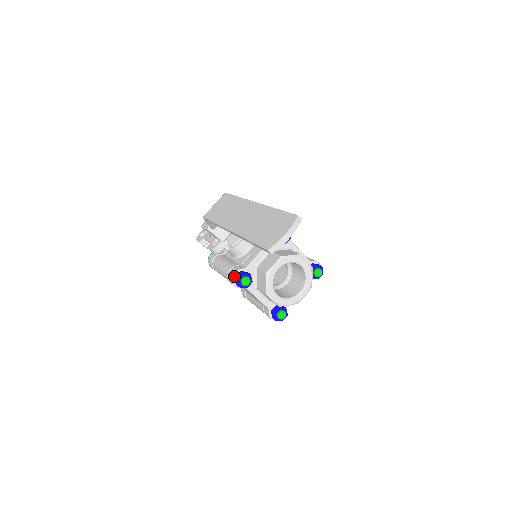
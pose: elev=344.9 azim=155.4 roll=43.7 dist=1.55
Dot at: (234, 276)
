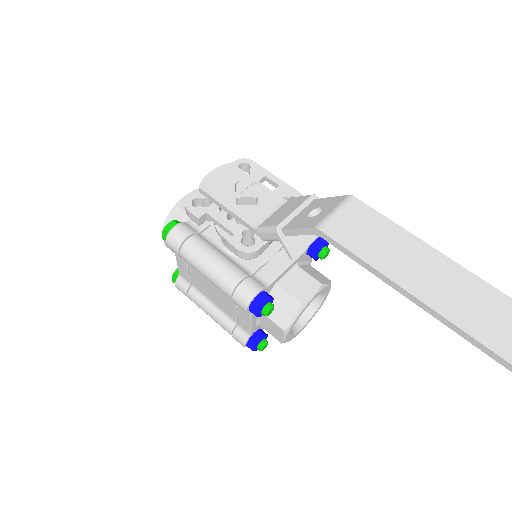
Dot at: (254, 297)
